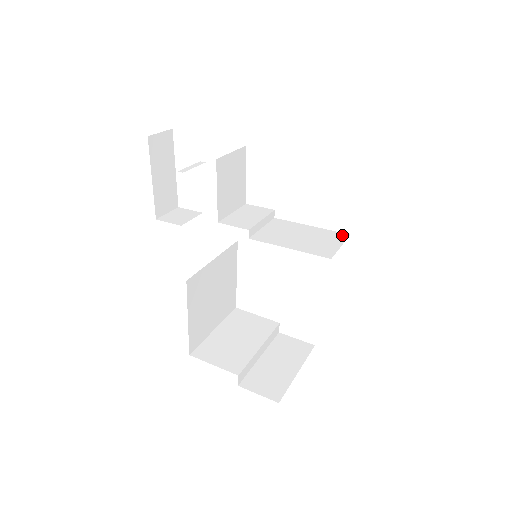
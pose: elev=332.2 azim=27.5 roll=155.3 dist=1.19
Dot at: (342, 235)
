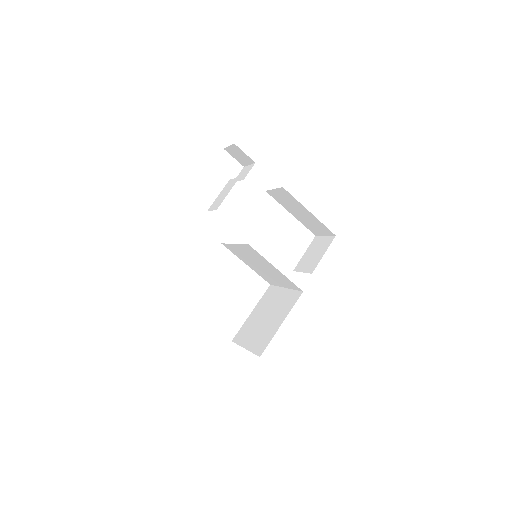
Dot at: occluded
